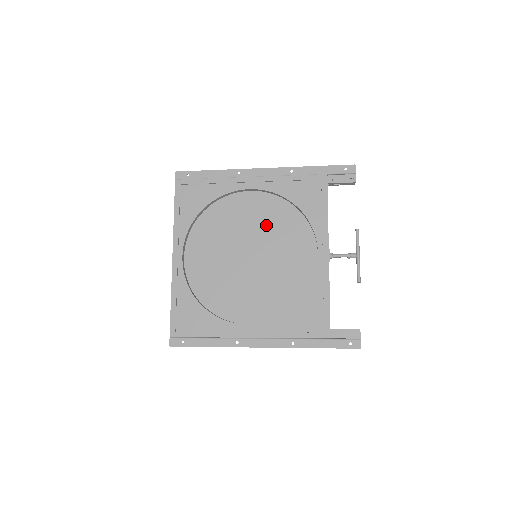
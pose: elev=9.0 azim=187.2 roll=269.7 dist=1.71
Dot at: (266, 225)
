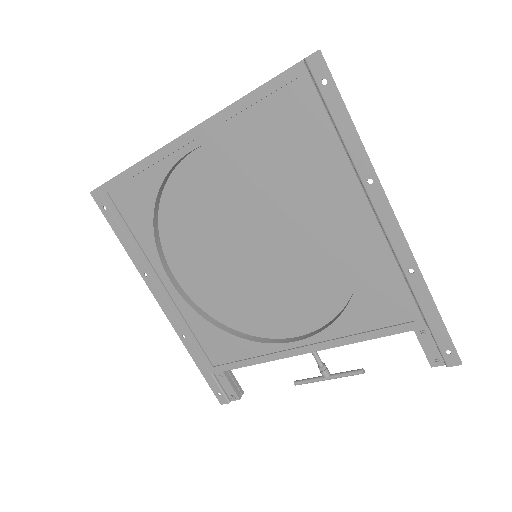
Dot at: (307, 254)
